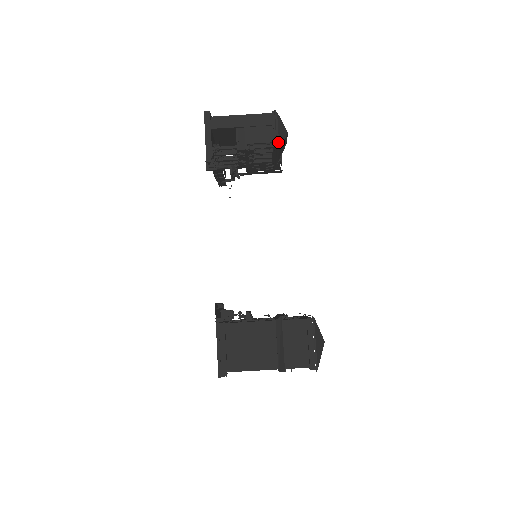
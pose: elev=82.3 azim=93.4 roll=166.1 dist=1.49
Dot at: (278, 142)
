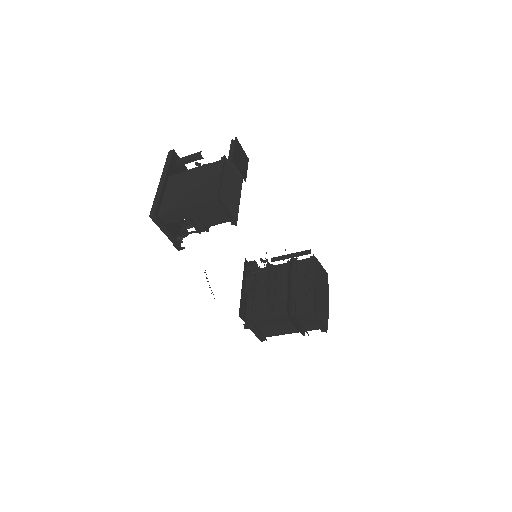
Dot at: (234, 220)
